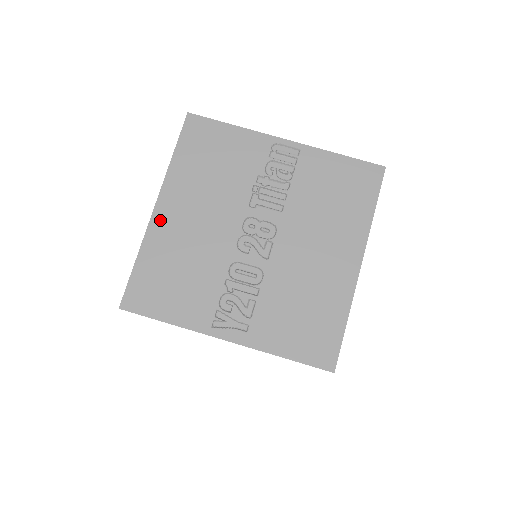
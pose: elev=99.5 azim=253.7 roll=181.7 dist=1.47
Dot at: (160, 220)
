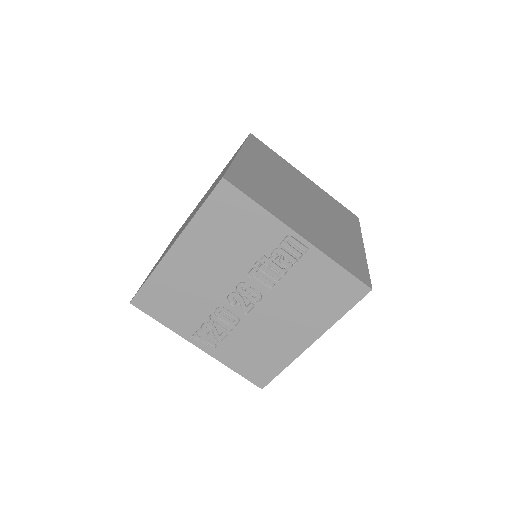
Dot at: (173, 258)
